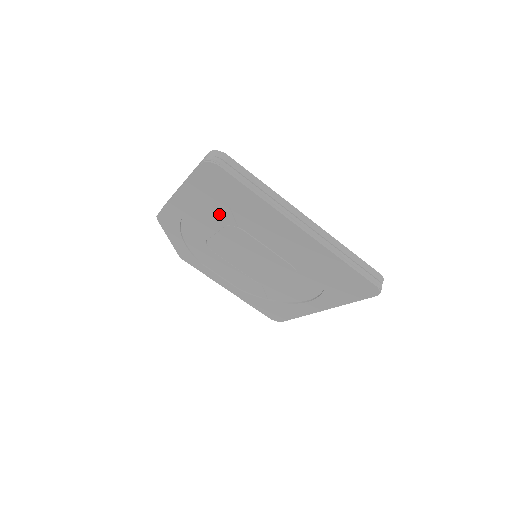
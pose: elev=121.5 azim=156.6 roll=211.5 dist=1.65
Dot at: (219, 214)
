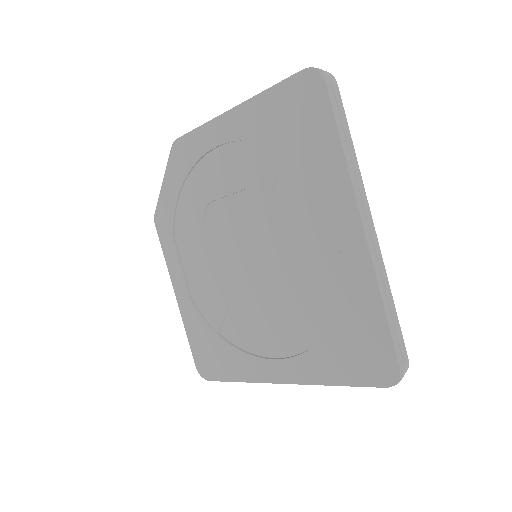
Dot at: (262, 163)
